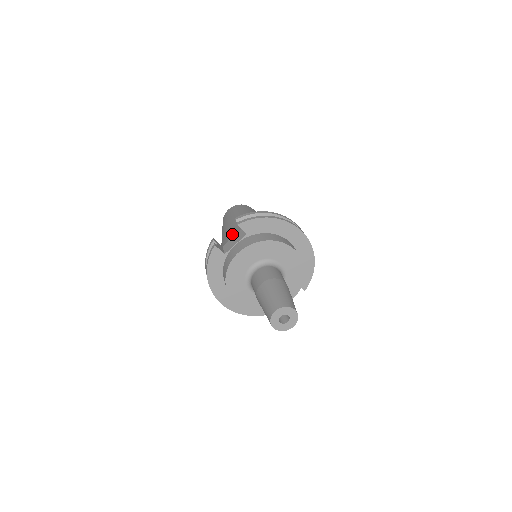
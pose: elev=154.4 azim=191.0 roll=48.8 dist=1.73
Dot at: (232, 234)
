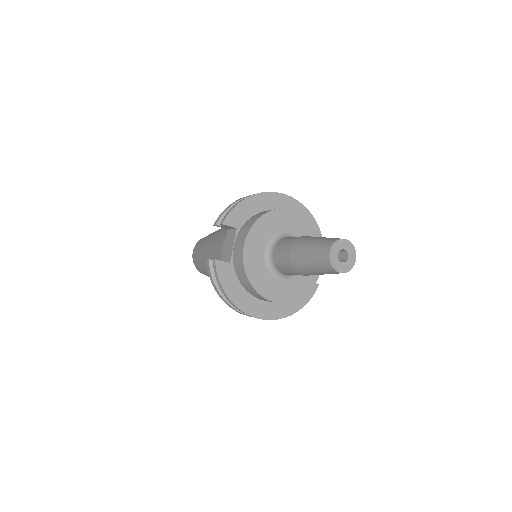
Dot at: (220, 246)
